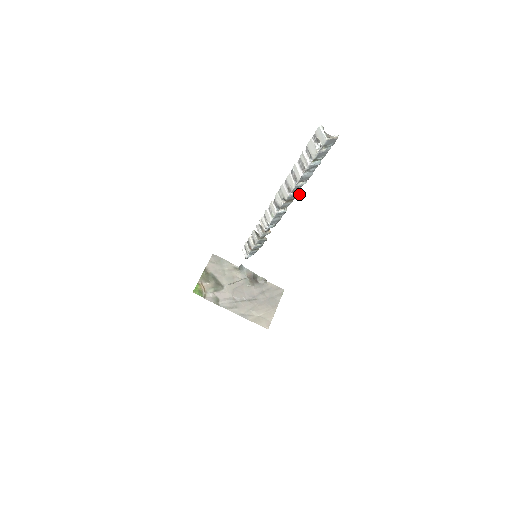
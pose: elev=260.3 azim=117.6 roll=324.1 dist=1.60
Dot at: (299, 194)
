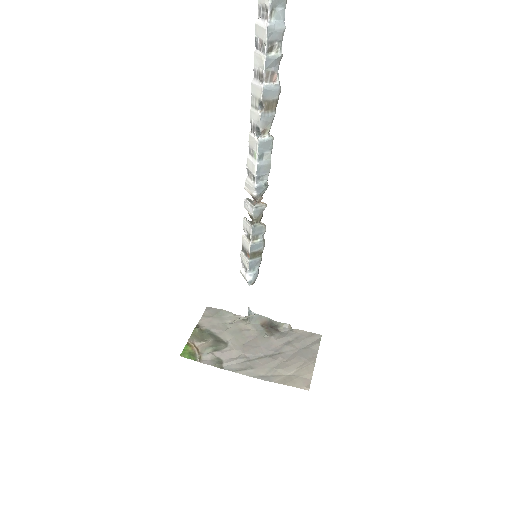
Dot at: (279, 89)
